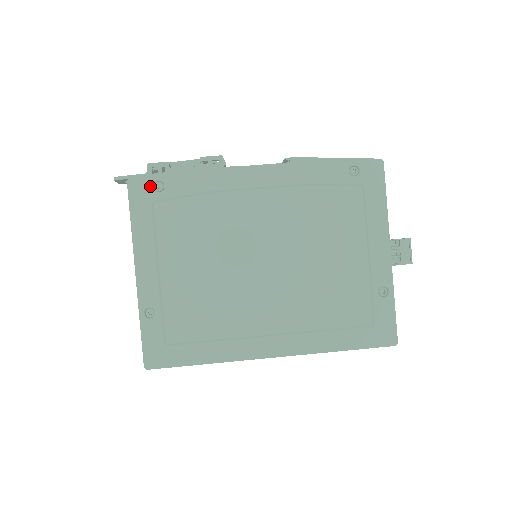
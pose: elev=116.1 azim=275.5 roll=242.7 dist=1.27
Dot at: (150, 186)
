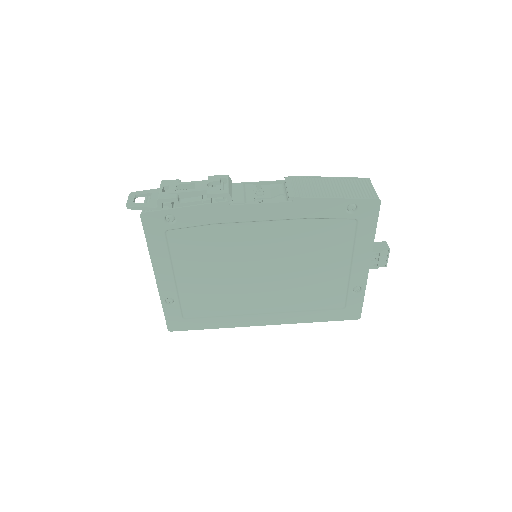
Dot at: (162, 219)
